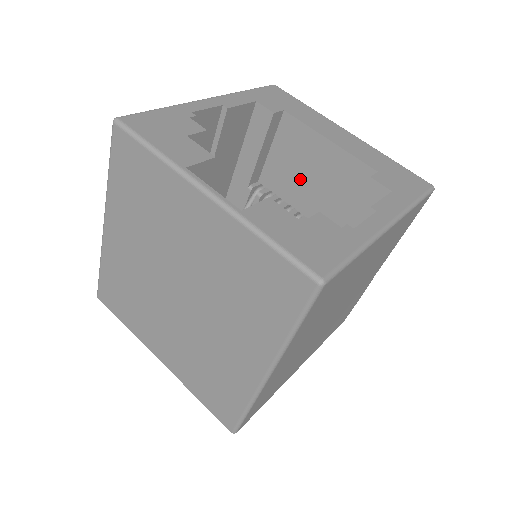
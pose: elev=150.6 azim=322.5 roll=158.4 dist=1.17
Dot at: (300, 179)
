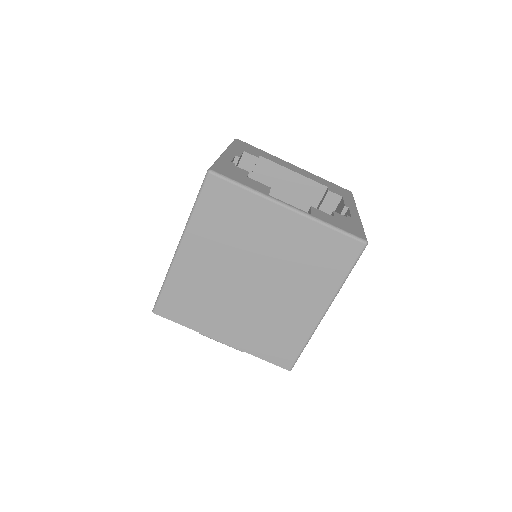
Dot at: occluded
